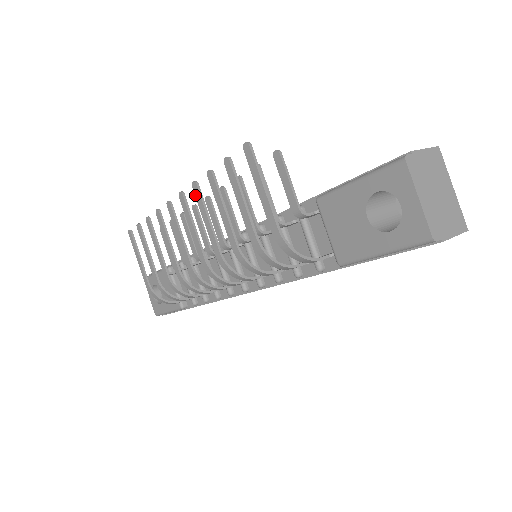
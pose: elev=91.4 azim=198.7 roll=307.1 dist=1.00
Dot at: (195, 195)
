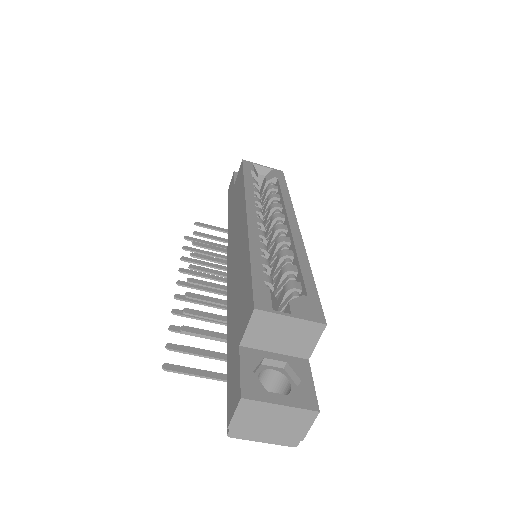
Dot at: (181, 312)
